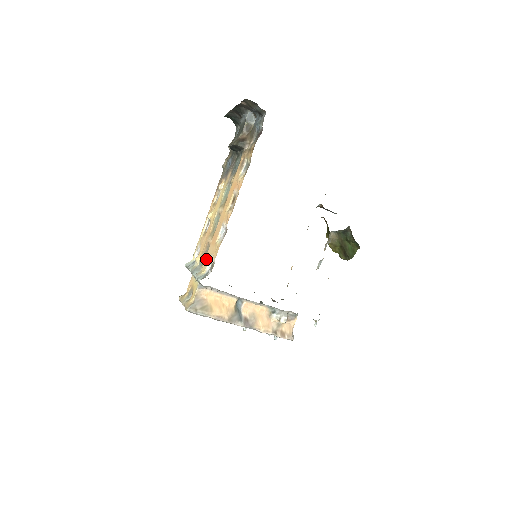
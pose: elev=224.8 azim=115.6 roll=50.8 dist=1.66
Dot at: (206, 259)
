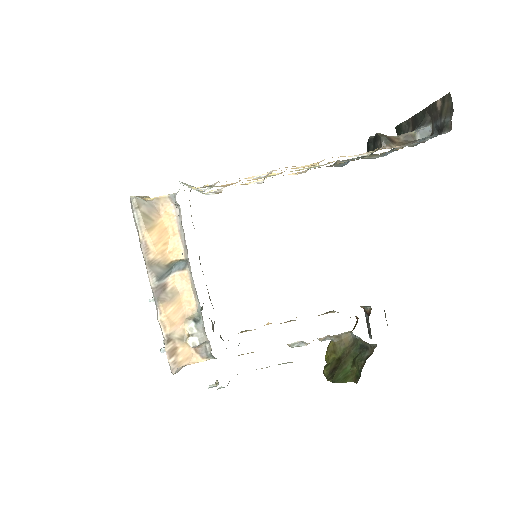
Dot at: occluded
